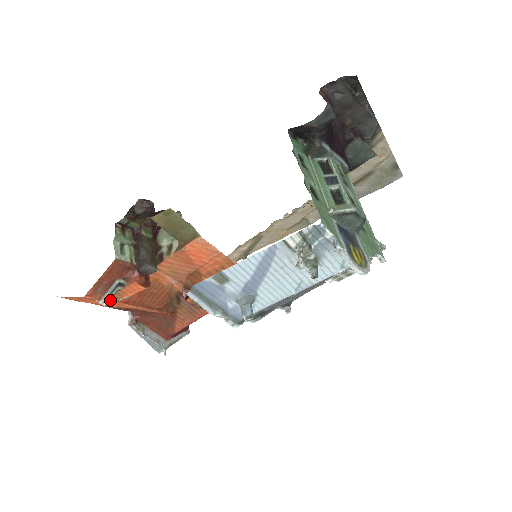
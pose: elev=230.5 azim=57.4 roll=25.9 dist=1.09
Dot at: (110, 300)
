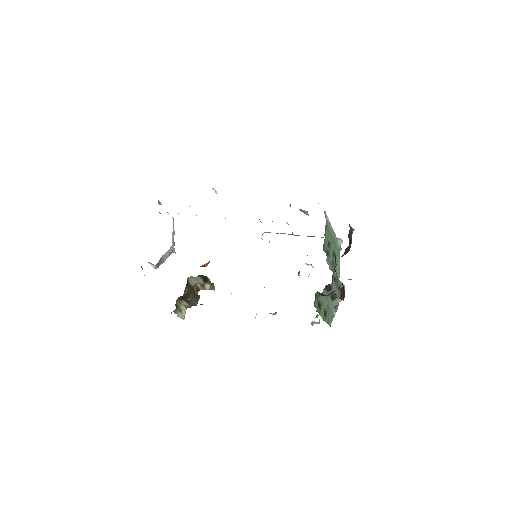
Dot at: occluded
